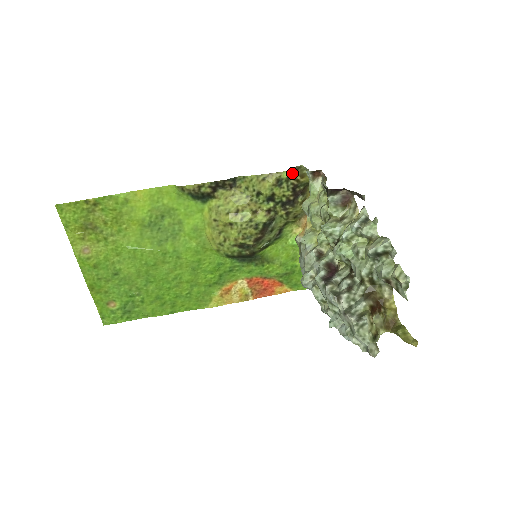
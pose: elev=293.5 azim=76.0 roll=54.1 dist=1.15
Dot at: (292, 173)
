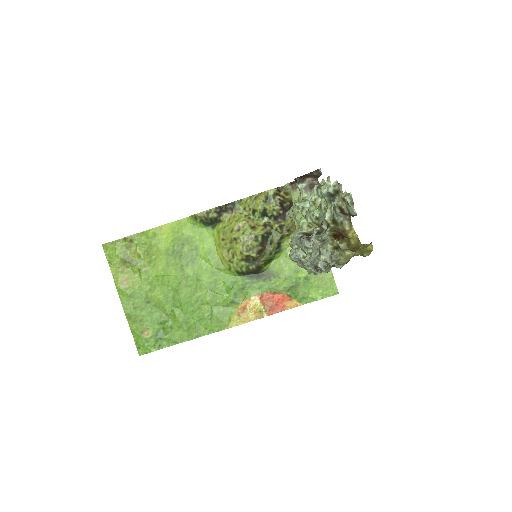
Dot at: (277, 191)
